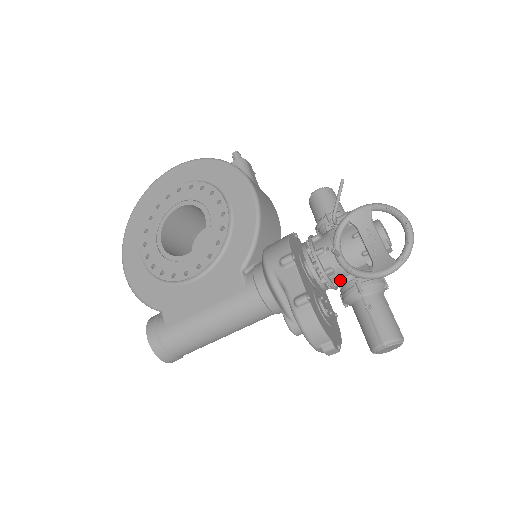
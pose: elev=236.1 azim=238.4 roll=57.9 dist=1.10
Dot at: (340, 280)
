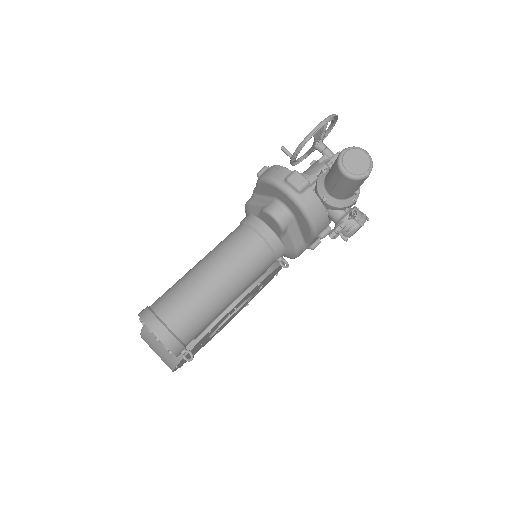
Dot at: (310, 186)
